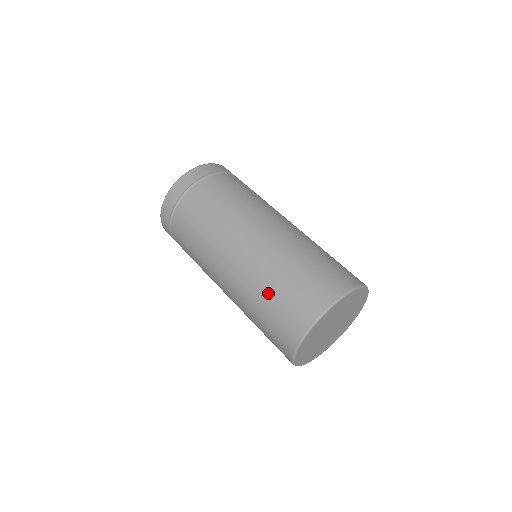
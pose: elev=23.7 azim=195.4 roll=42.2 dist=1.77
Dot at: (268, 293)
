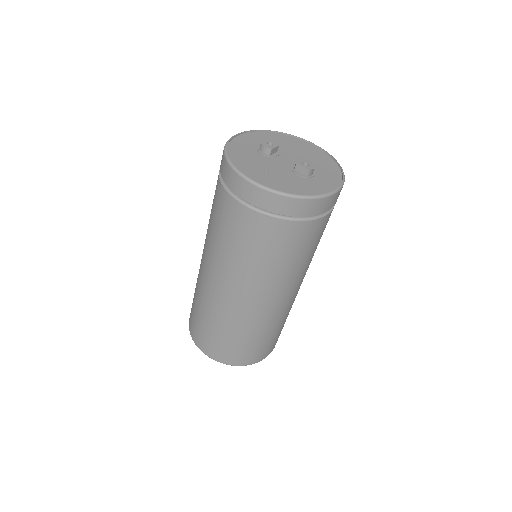
Dot at: (199, 308)
